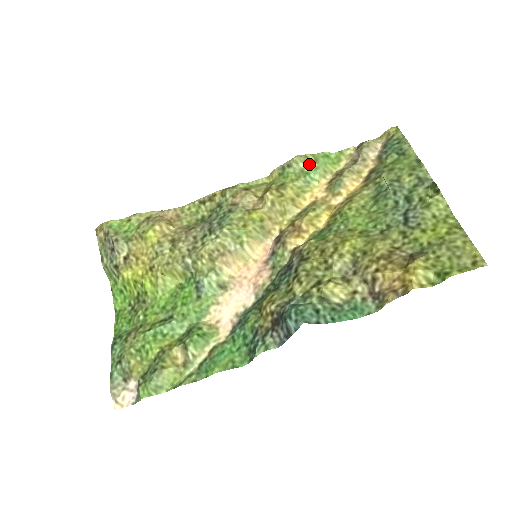
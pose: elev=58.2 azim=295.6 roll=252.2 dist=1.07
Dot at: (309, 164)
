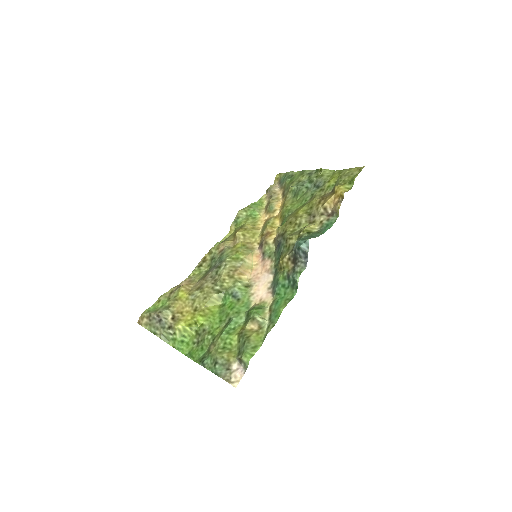
Dot at: (248, 210)
